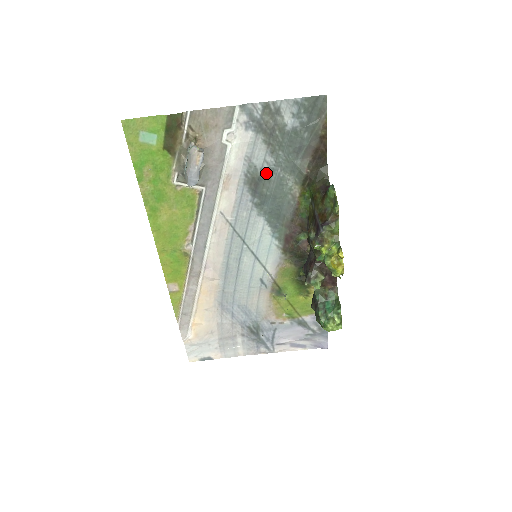
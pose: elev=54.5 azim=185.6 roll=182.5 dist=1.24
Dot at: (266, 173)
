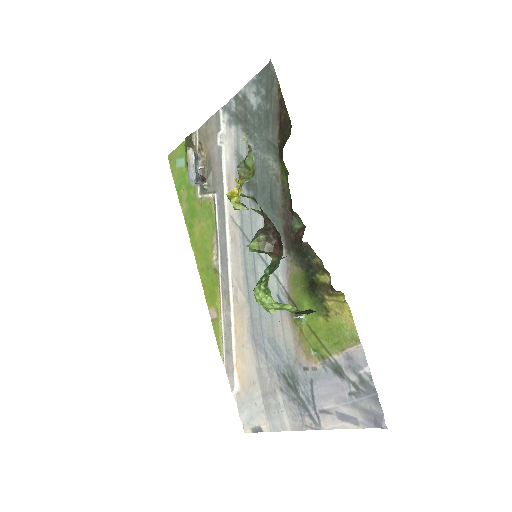
Dot at: occluded
